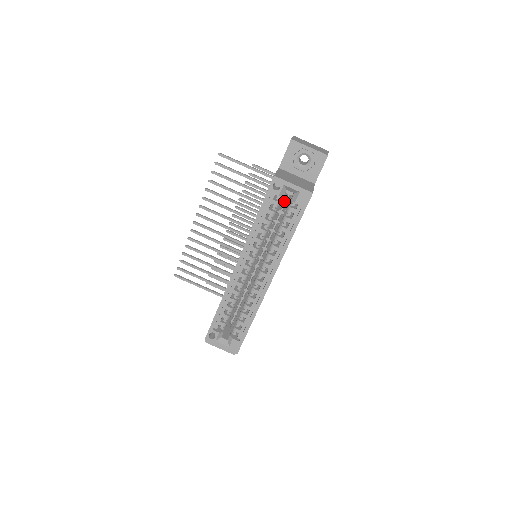
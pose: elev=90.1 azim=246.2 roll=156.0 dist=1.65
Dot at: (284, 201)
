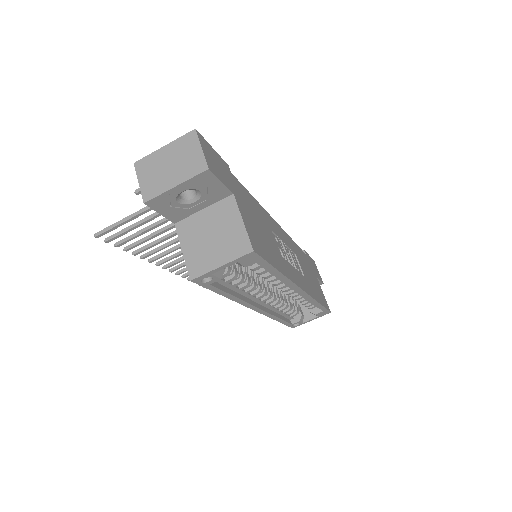
Dot at: occluded
